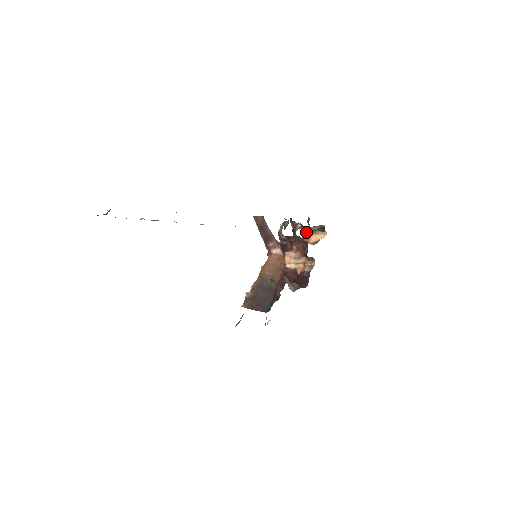
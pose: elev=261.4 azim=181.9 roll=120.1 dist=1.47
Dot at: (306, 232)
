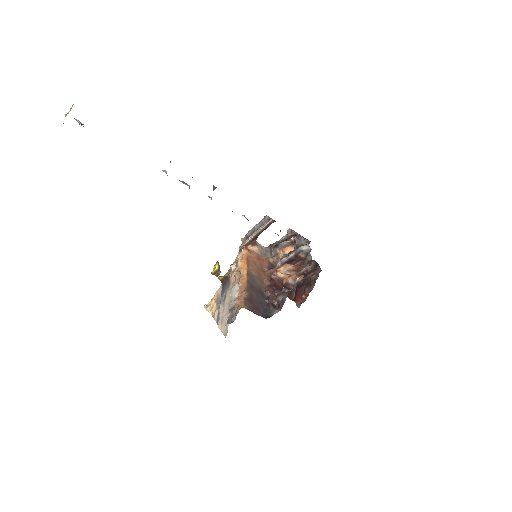
Dot at: occluded
